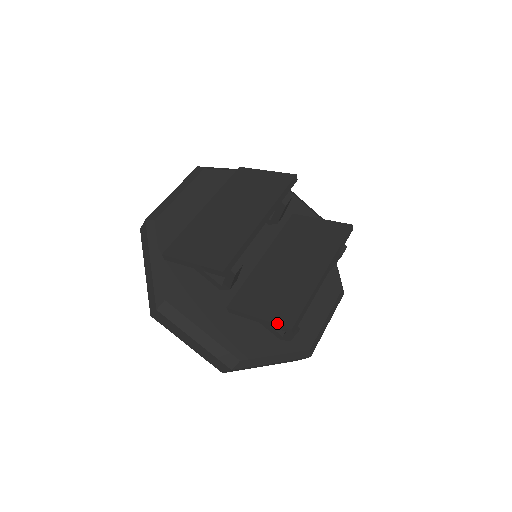
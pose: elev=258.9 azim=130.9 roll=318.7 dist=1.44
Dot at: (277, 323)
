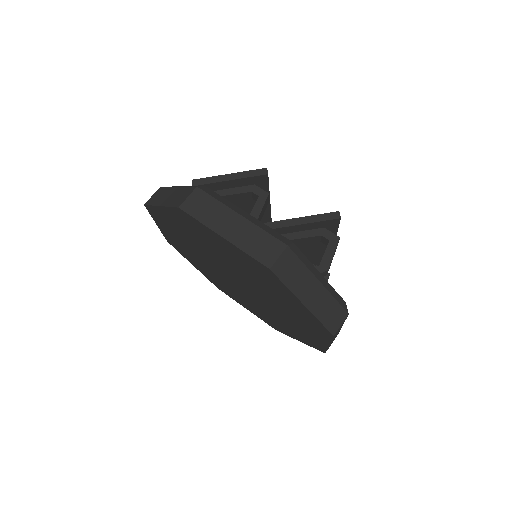
Dot at: (322, 214)
